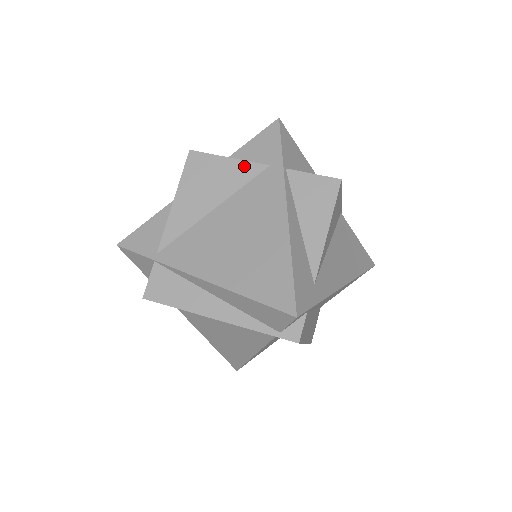
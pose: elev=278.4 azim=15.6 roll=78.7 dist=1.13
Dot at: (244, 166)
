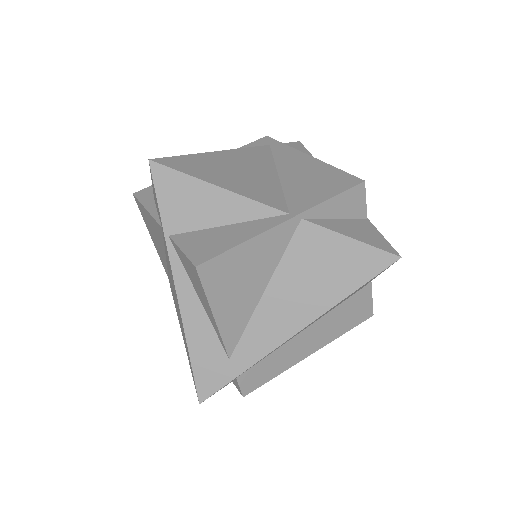
Dot at: (154, 222)
